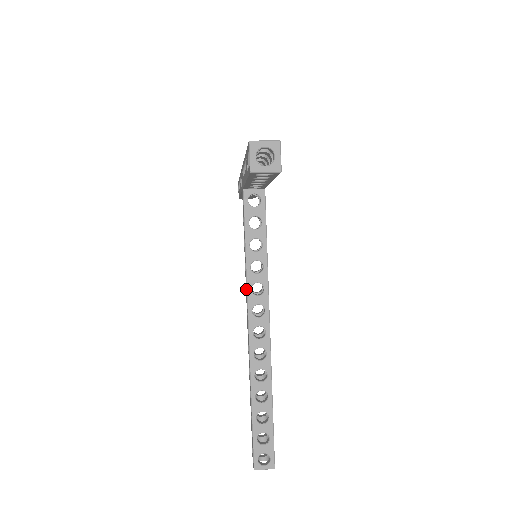
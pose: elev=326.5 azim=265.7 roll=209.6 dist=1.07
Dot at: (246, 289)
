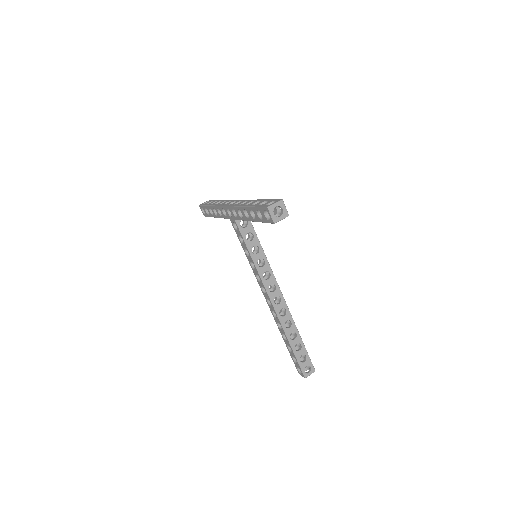
Dot at: (257, 278)
